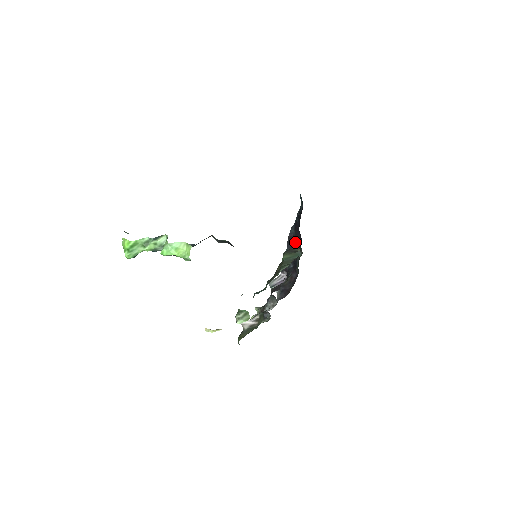
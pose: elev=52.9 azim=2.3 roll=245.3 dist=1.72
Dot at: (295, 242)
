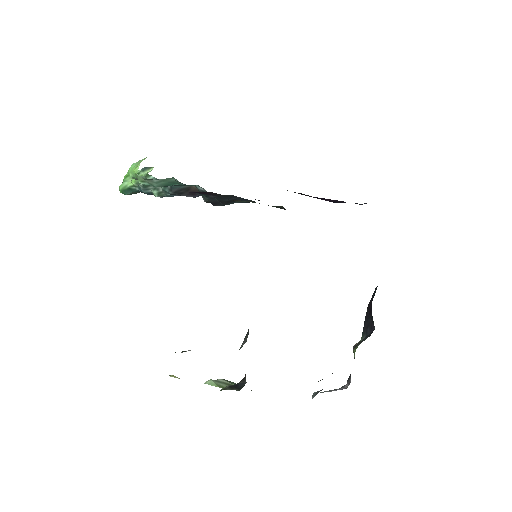
Dot at: occluded
